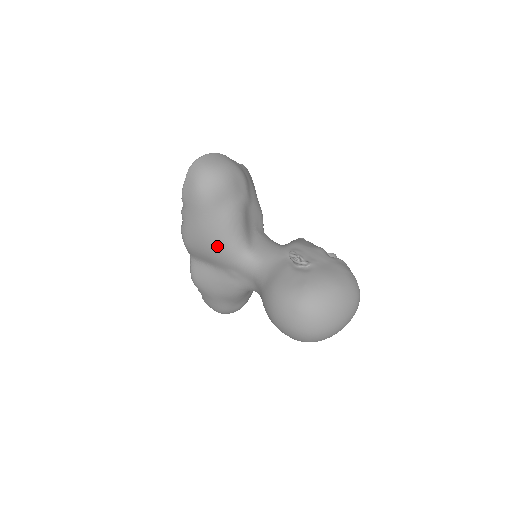
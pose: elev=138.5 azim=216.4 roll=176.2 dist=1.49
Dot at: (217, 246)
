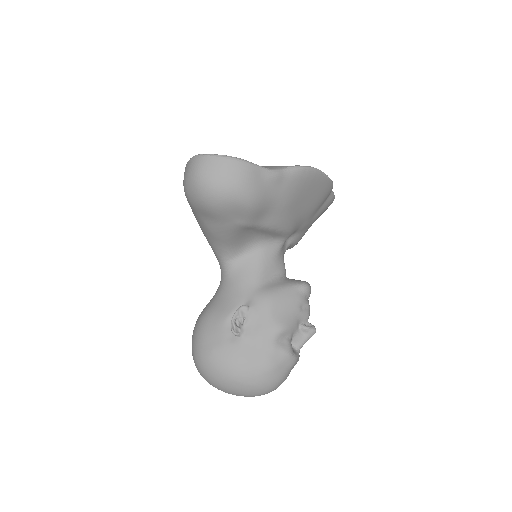
Dot at: occluded
